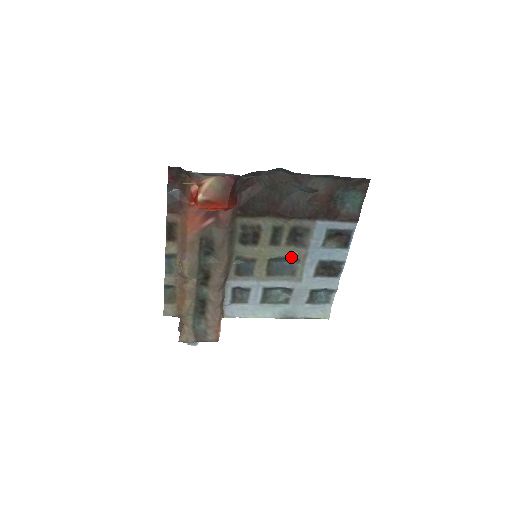
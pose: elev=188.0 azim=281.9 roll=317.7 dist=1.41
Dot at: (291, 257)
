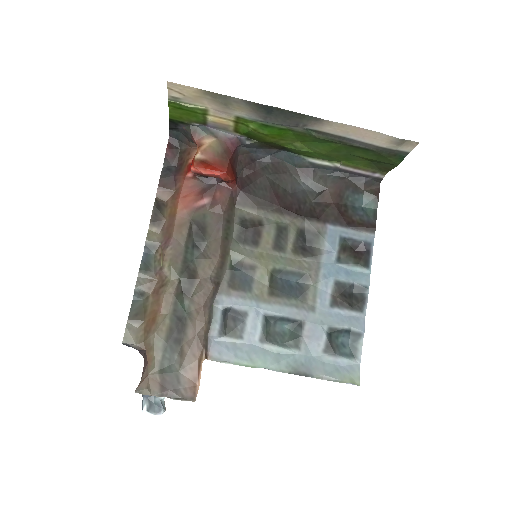
Dot at: (299, 271)
